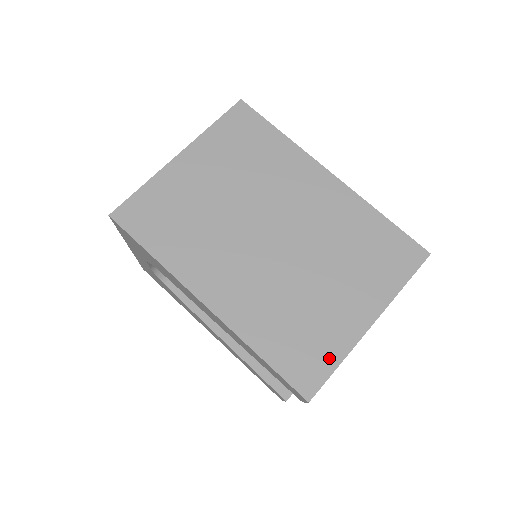
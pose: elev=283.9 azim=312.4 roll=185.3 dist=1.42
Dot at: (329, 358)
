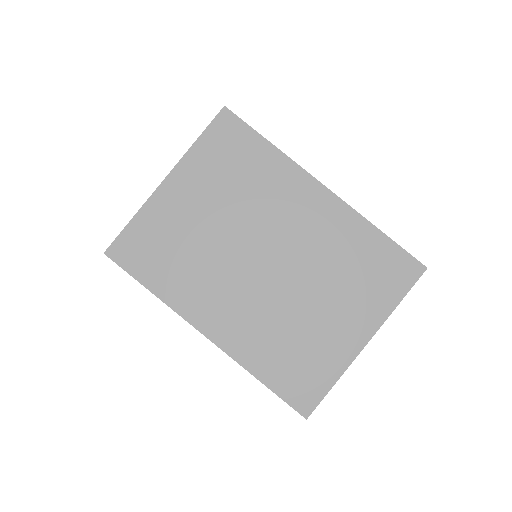
Dot at: (325, 379)
